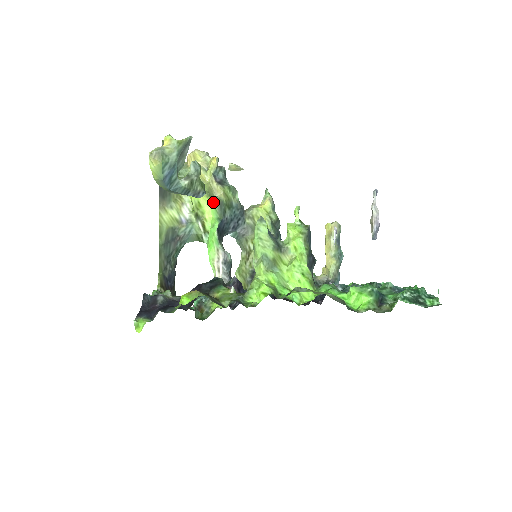
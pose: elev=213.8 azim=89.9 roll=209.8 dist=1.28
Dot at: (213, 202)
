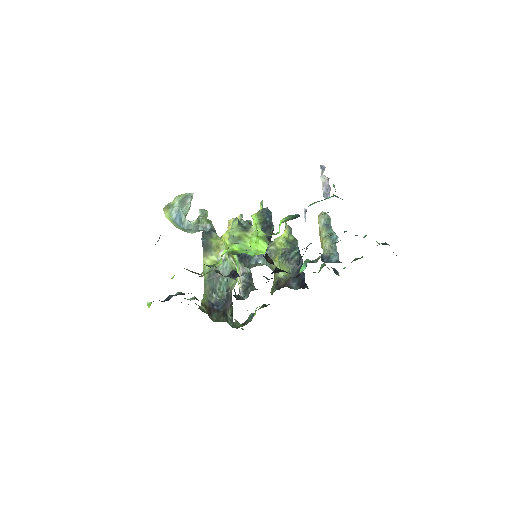
Dot at: occluded
